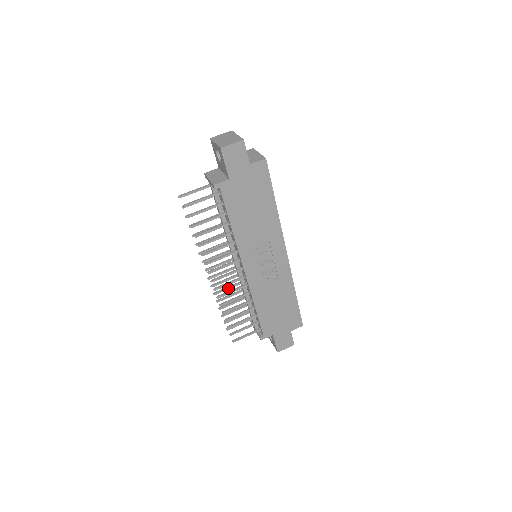
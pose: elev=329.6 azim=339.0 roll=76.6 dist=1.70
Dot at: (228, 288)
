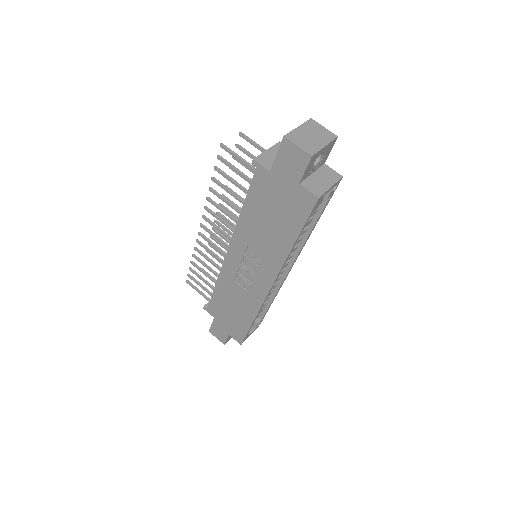
Dot at: (223, 246)
